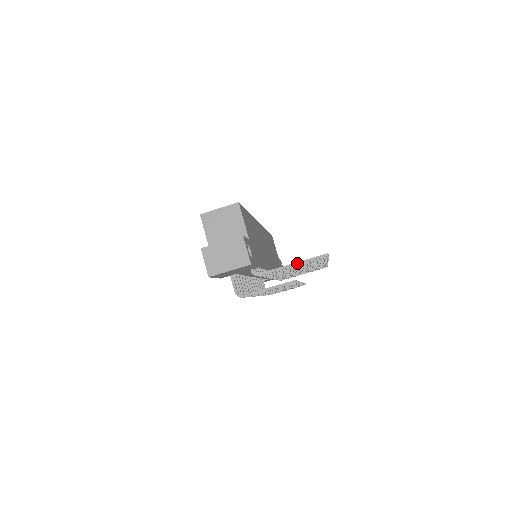
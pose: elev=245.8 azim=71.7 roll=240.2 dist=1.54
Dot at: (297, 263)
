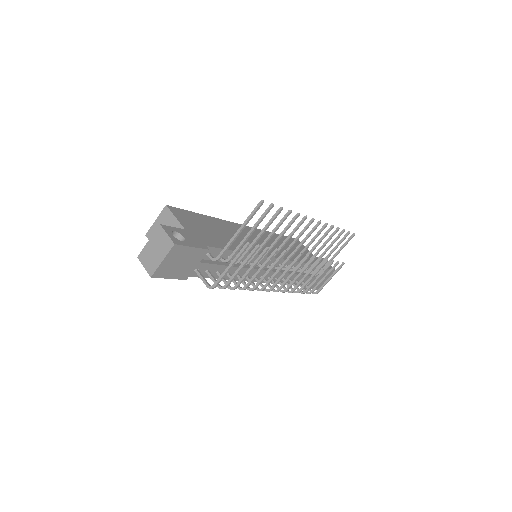
Dot at: (241, 226)
